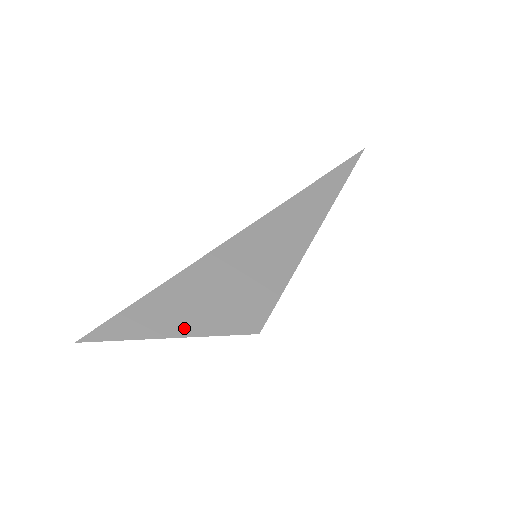
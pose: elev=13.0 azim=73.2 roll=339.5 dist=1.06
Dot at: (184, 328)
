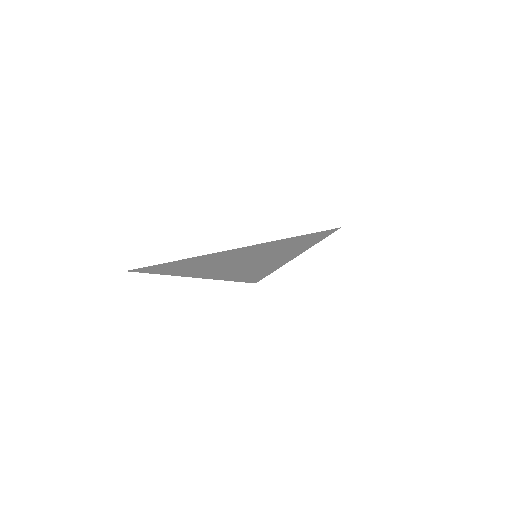
Dot at: (200, 275)
